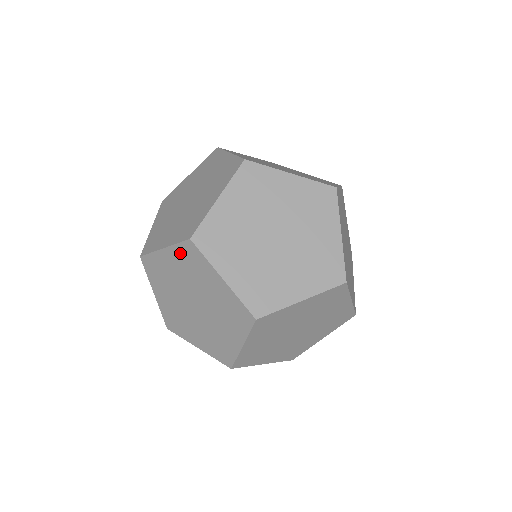
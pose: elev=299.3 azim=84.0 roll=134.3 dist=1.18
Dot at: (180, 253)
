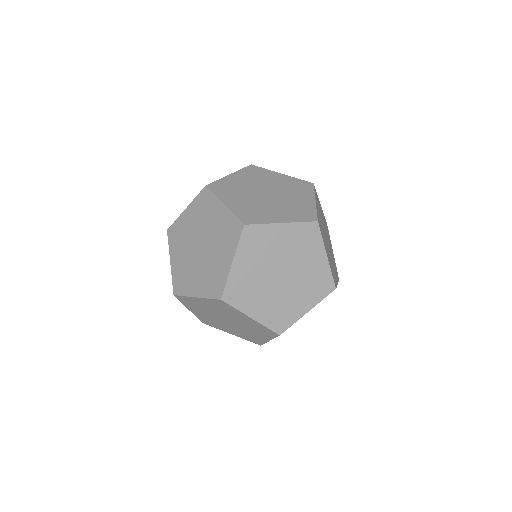
Dot at: (197, 203)
